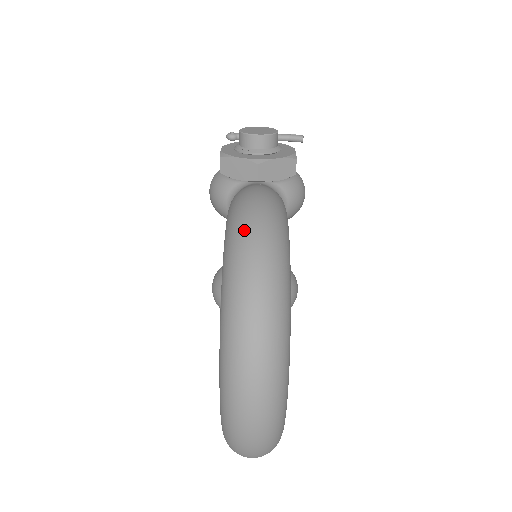
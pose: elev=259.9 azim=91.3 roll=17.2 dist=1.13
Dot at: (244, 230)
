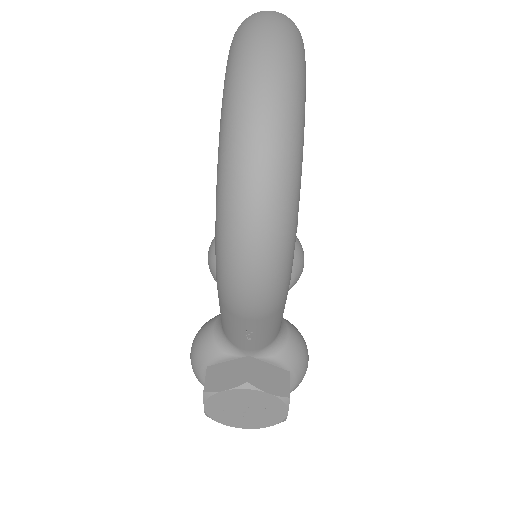
Dot at: occluded
